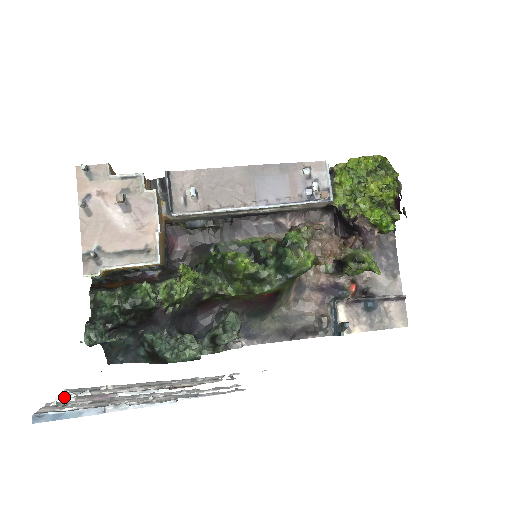
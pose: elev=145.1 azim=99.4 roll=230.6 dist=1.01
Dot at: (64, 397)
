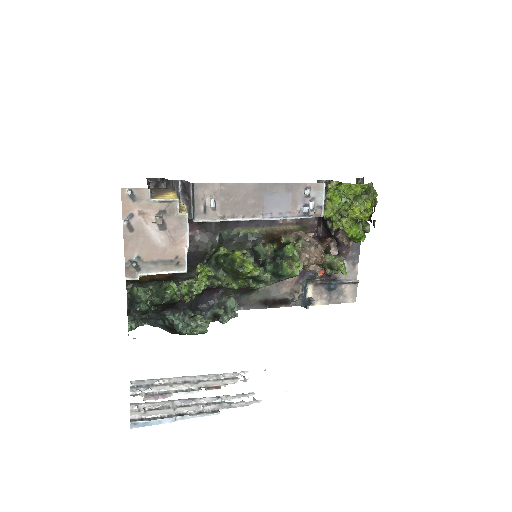
Dot at: (136, 396)
